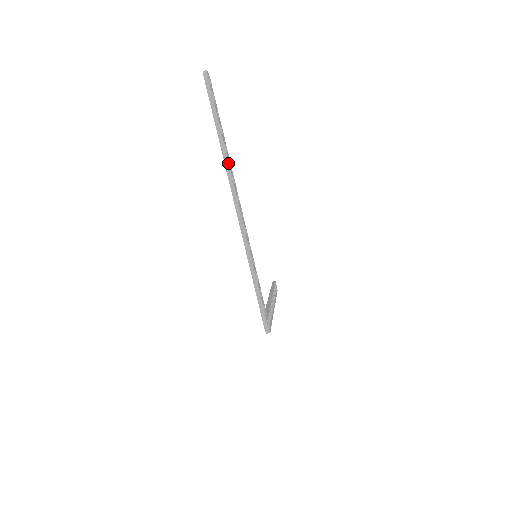
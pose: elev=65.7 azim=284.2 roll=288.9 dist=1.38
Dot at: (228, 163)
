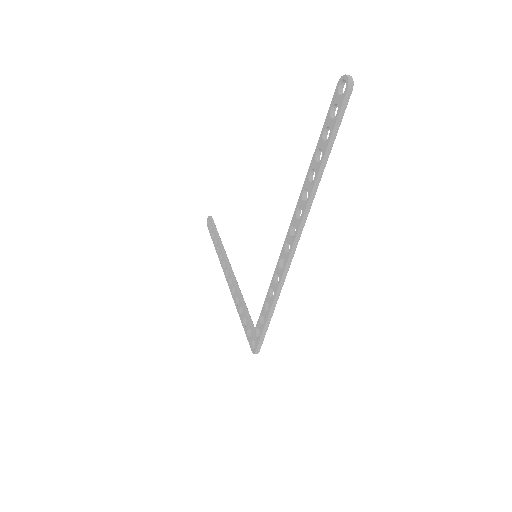
Dot at: occluded
